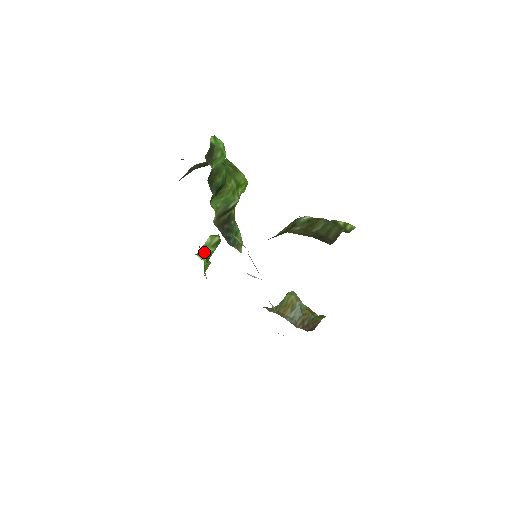
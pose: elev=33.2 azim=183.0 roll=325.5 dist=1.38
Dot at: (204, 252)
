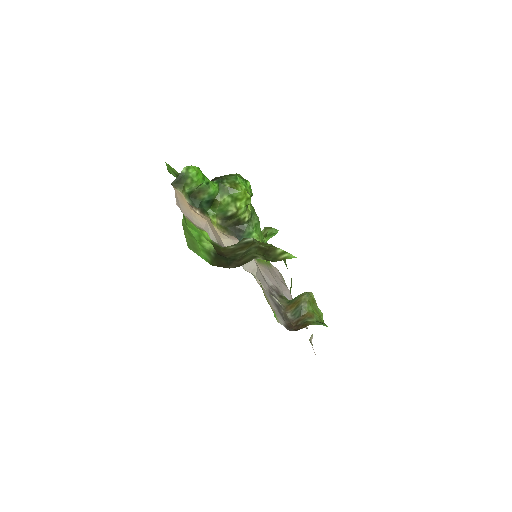
Dot at: occluded
